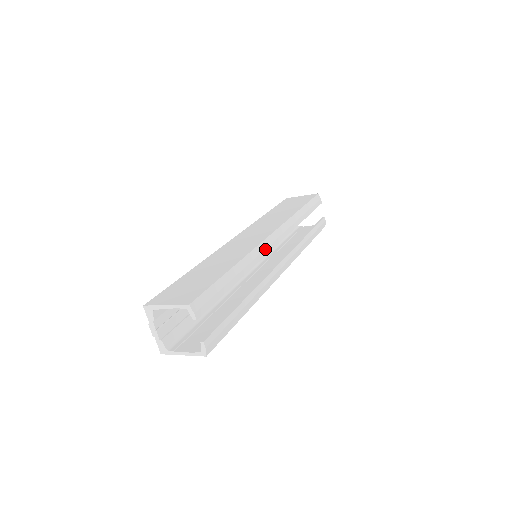
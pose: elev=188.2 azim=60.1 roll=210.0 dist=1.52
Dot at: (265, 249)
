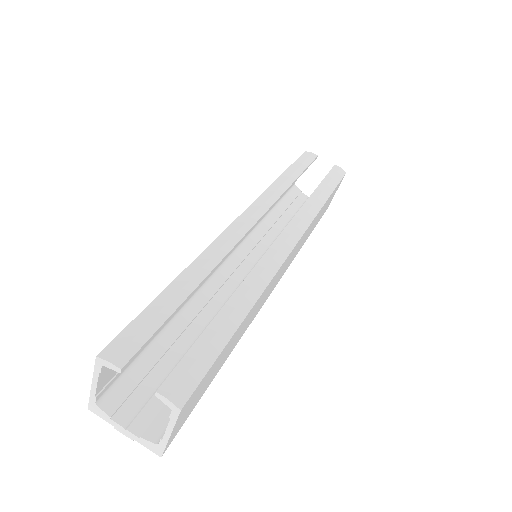
Dot at: (235, 234)
